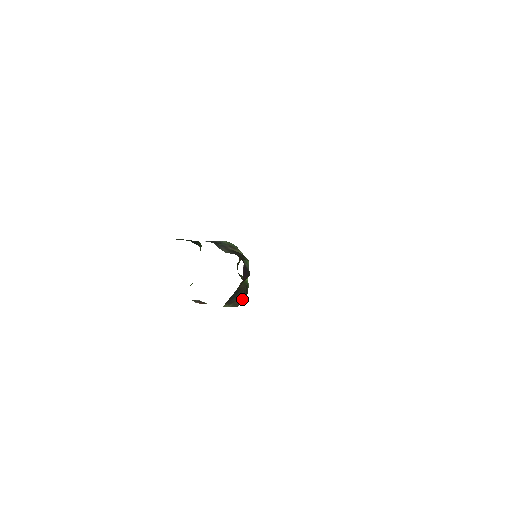
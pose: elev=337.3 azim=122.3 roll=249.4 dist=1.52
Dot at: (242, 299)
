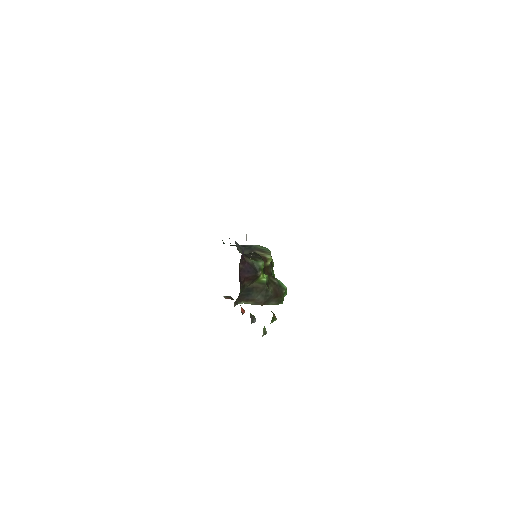
Dot at: (266, 299)
